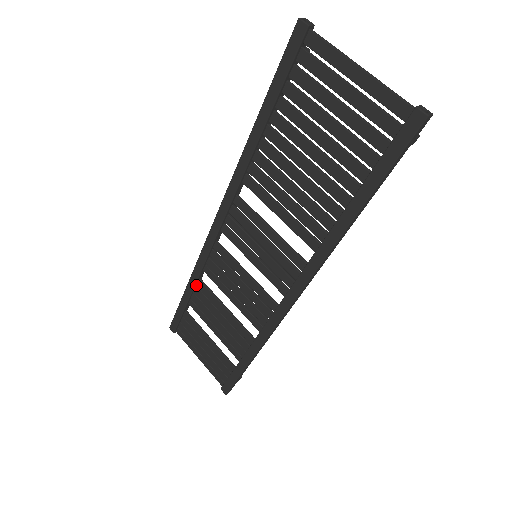
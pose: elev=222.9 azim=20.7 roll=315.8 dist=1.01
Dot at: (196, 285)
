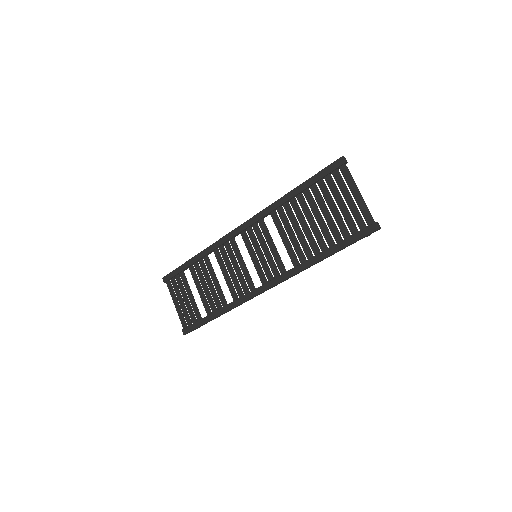
Dot at: (202, 258)
